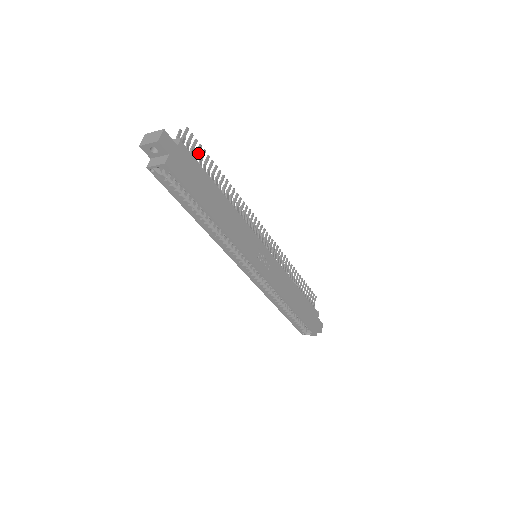
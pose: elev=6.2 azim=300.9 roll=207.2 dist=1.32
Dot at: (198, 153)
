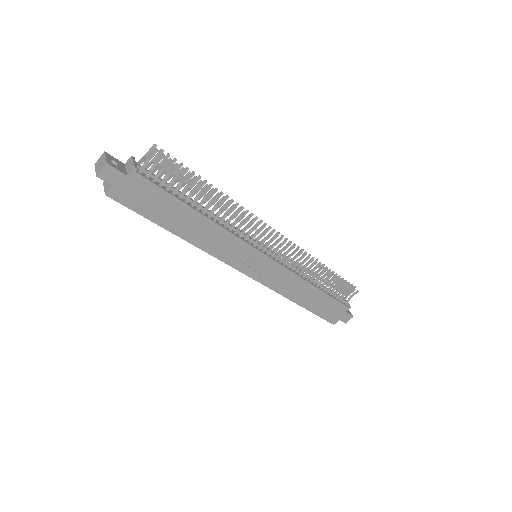
Dot at: (171, 172)
